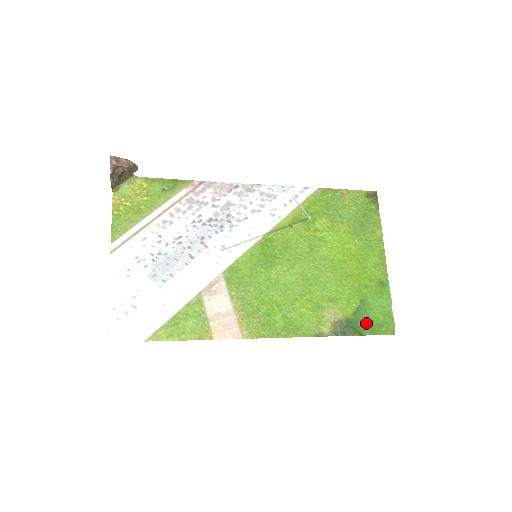
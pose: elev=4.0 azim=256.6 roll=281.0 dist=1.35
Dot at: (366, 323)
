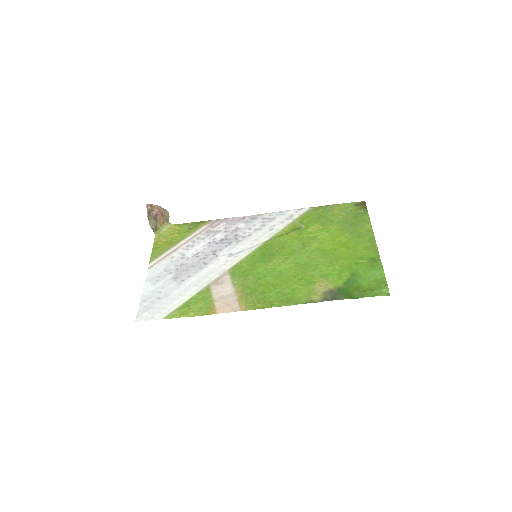
Dot at: (357, 289)
